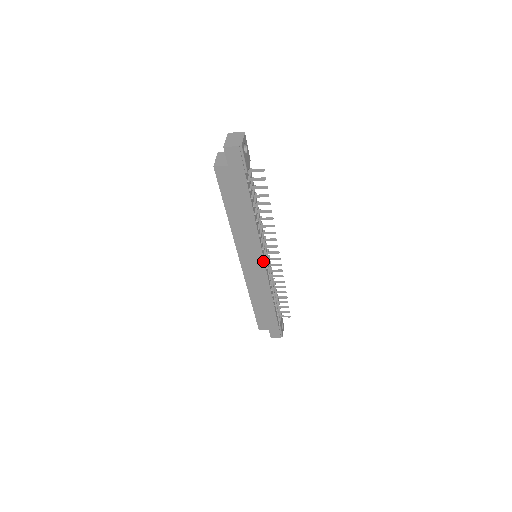
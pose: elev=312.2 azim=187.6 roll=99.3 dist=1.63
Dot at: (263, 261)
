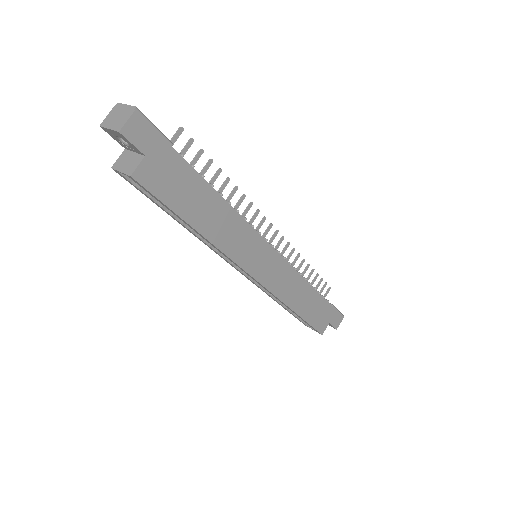
Dot at: (271, 248)
